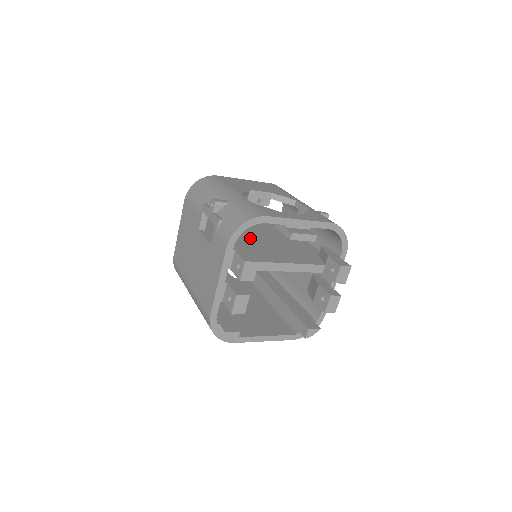
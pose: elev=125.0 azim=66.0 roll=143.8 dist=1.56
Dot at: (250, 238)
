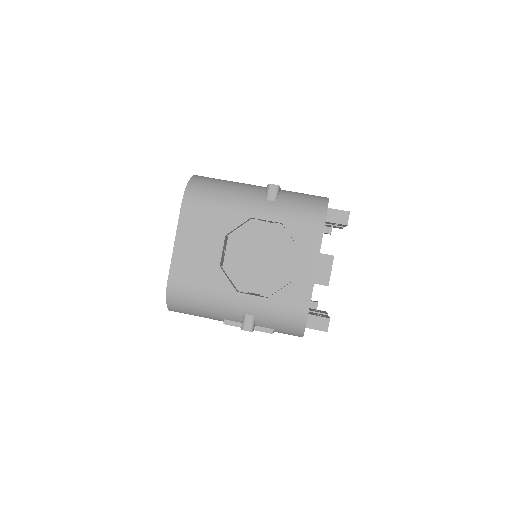
Dot at: (254, 270)
